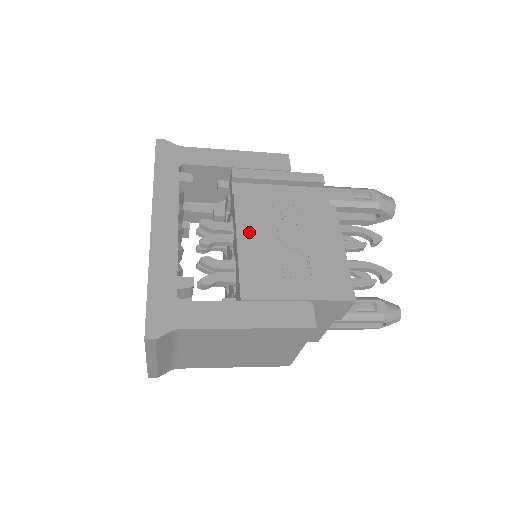
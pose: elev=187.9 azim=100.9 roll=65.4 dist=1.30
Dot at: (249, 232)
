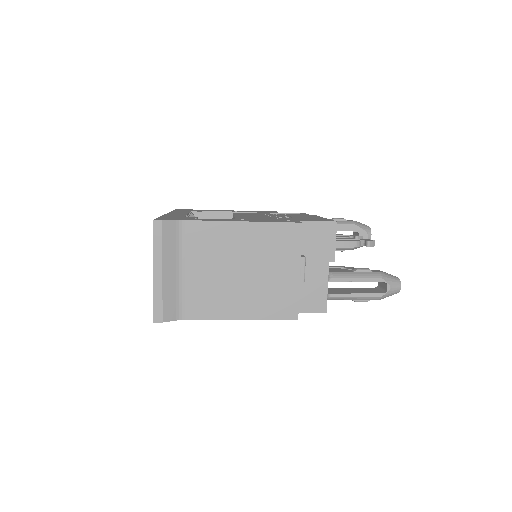
Dot at: (244, 215)
